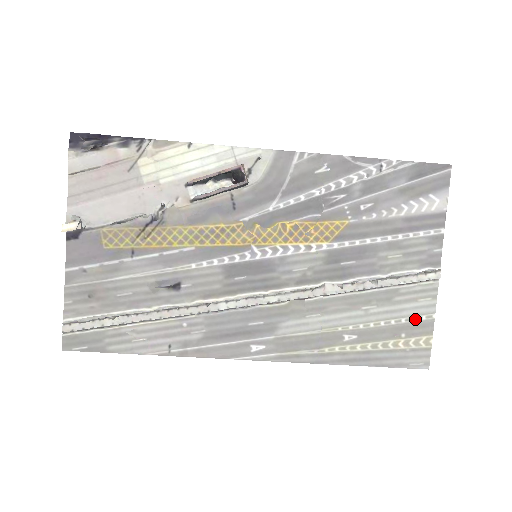
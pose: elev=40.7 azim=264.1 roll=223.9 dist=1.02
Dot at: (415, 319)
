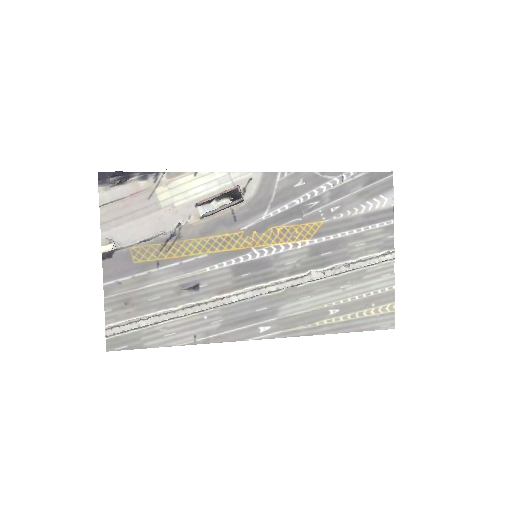
Dot at: (380, 291)
